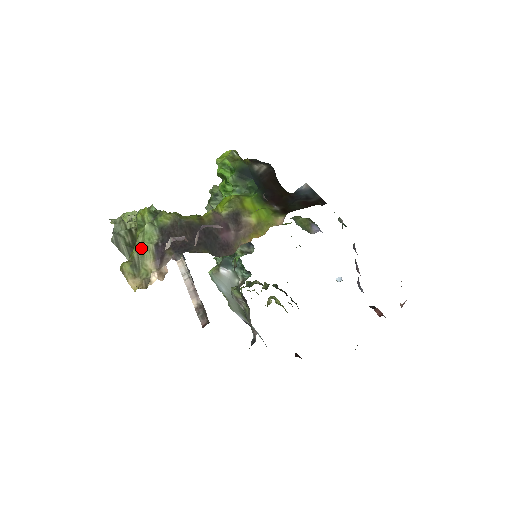
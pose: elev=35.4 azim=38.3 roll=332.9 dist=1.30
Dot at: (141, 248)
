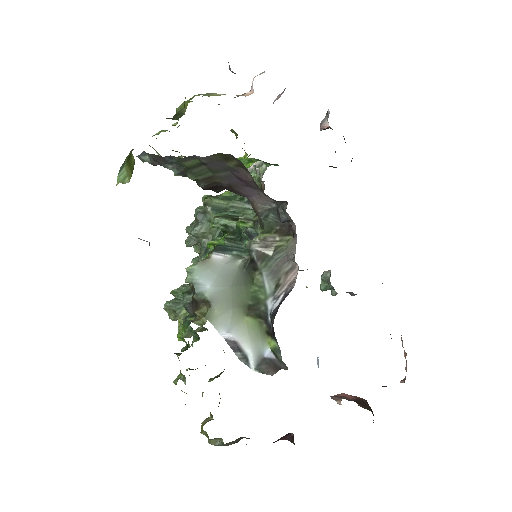
Dot at: occluded
